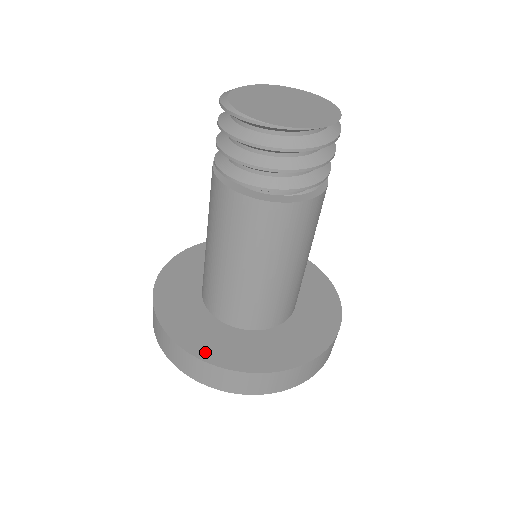
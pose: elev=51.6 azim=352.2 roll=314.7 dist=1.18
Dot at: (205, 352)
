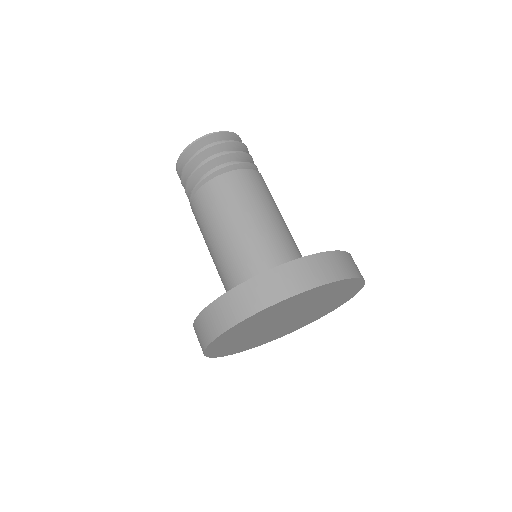
Dot at: occluded
